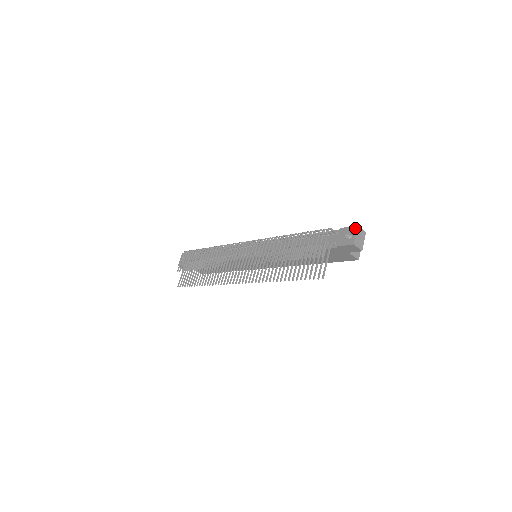
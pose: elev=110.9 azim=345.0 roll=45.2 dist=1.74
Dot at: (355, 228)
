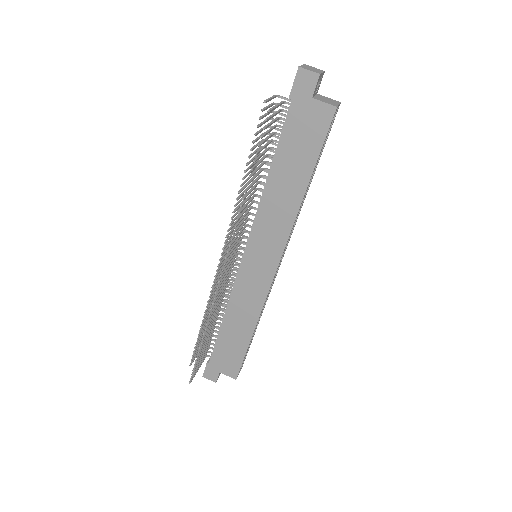
Dot at: occluded
